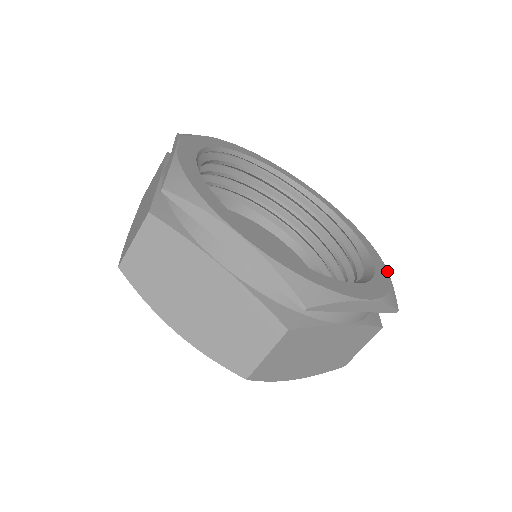
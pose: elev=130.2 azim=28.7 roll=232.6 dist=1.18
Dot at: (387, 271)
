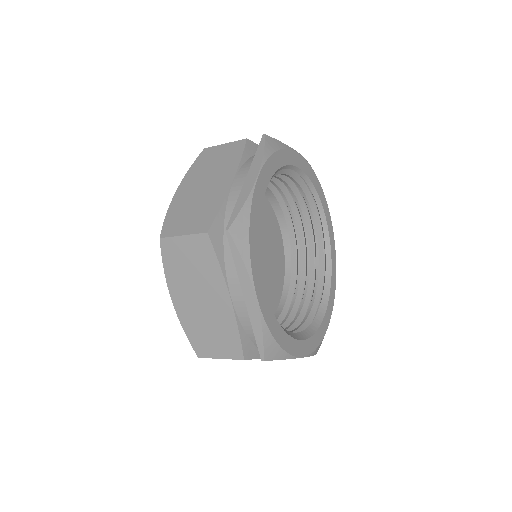
Dot at: occluded
